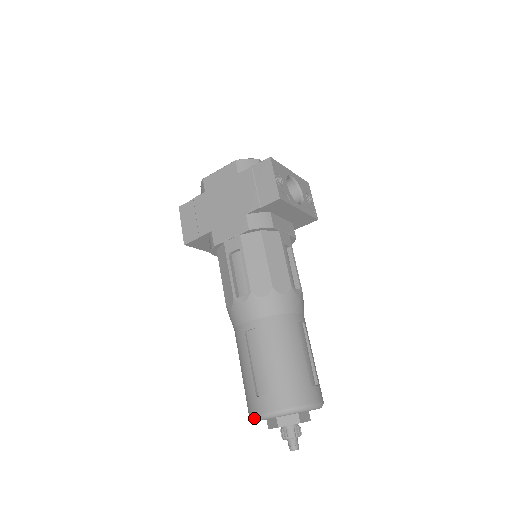
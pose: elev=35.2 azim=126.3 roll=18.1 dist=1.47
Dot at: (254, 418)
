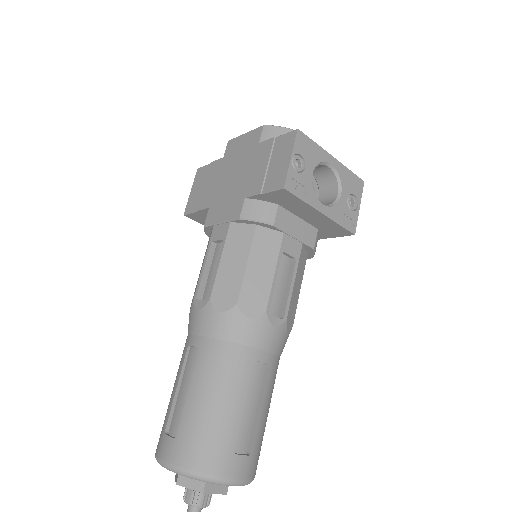
Dot at: (155, 457)
